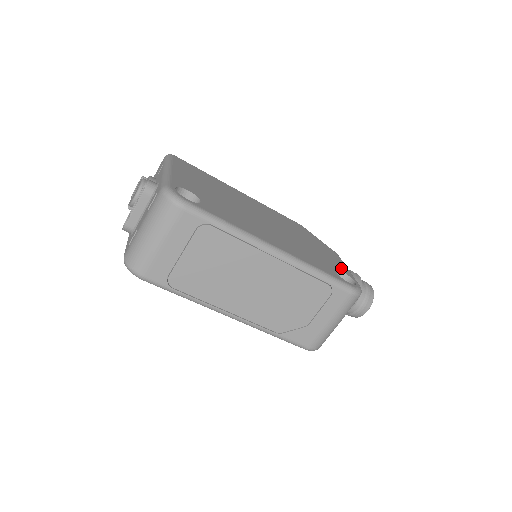
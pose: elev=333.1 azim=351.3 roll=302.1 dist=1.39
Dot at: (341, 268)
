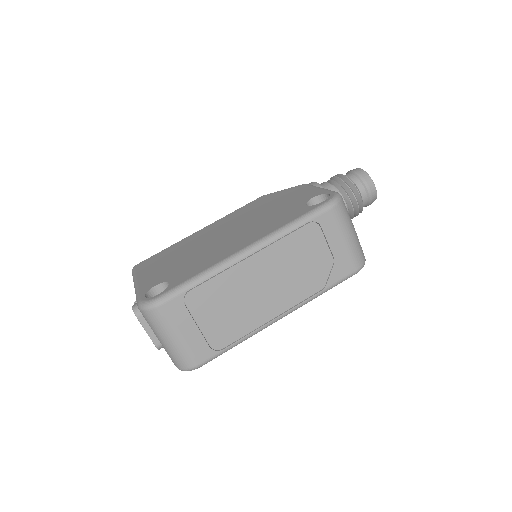
Dot at: (311, 195)
